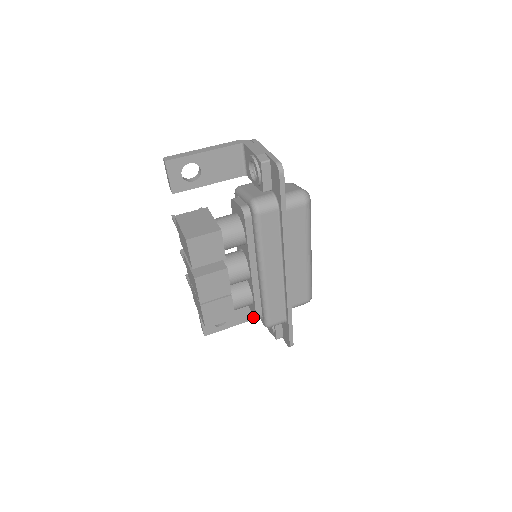
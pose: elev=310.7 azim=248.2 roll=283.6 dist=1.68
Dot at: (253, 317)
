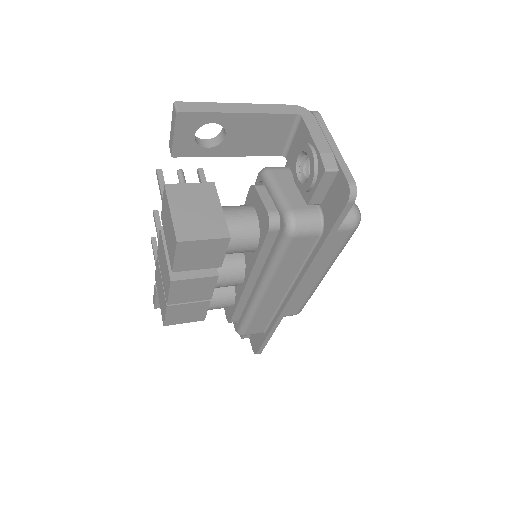
Dot at: occluded
